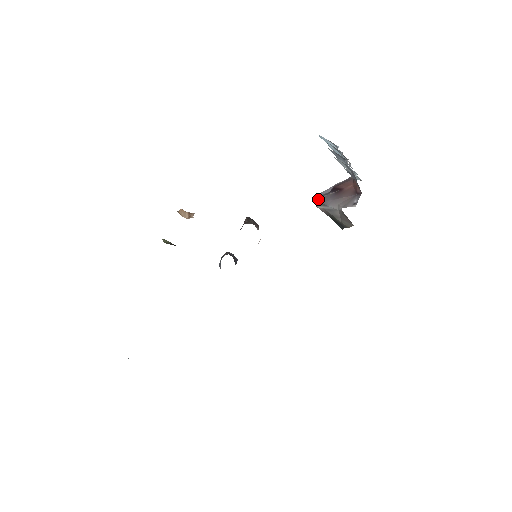
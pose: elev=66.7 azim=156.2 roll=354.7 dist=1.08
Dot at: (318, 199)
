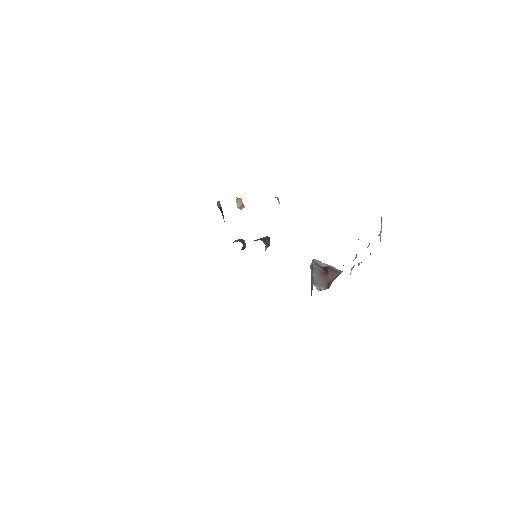
Dot at: (314, 264)
